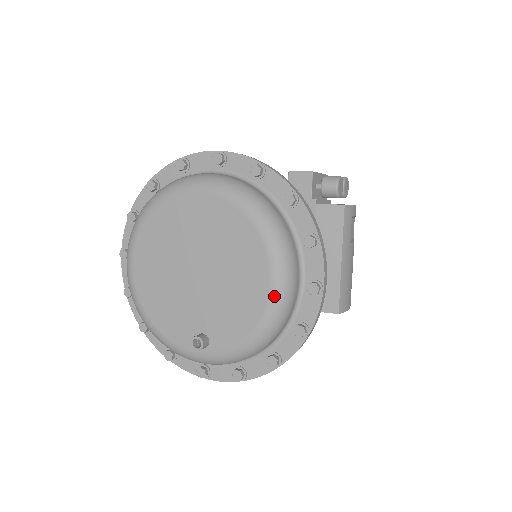
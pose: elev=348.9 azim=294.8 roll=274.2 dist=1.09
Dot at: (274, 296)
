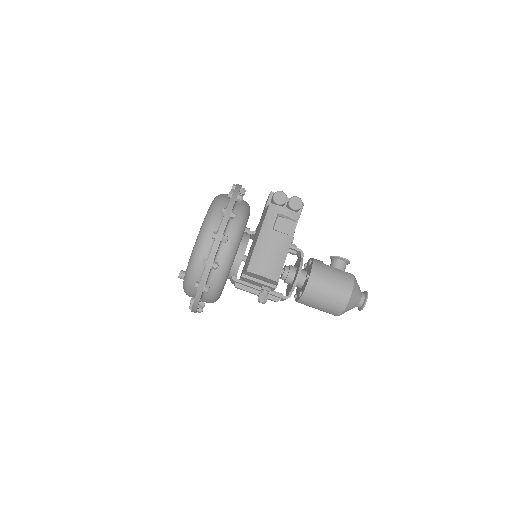
Dot at: (197, 238)
